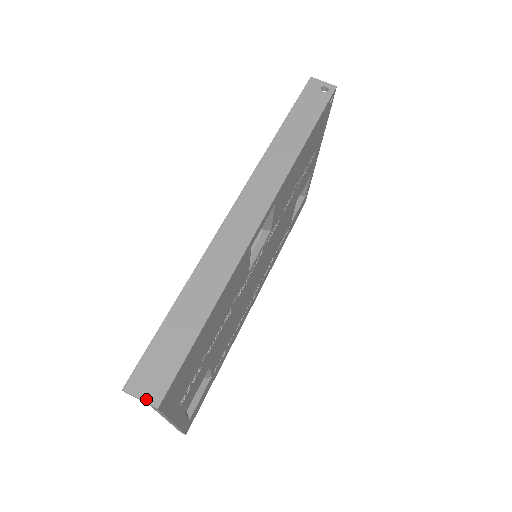
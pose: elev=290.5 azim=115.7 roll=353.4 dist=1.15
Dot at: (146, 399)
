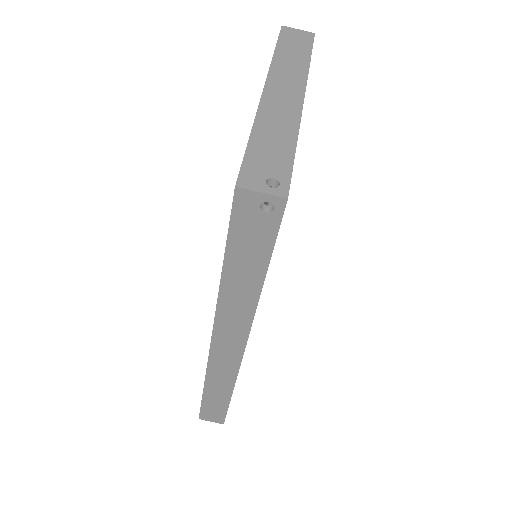
Dot at: (215, 422)
